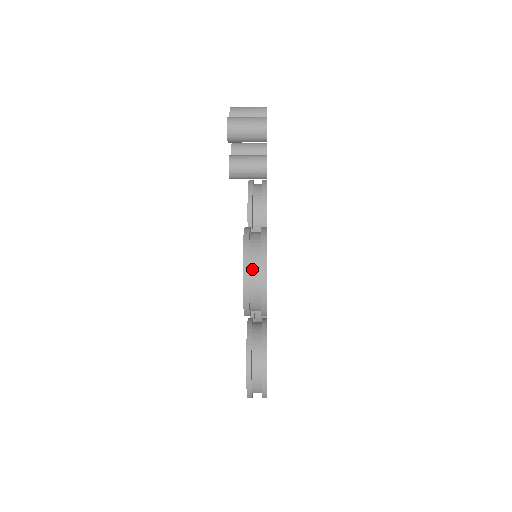
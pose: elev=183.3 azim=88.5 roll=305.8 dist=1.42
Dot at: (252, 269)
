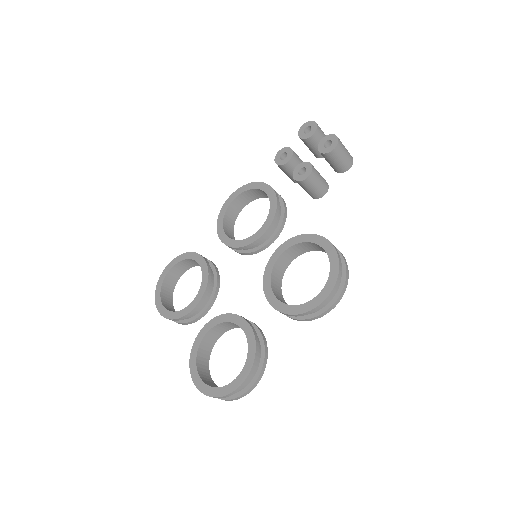
Dot at: occluded
